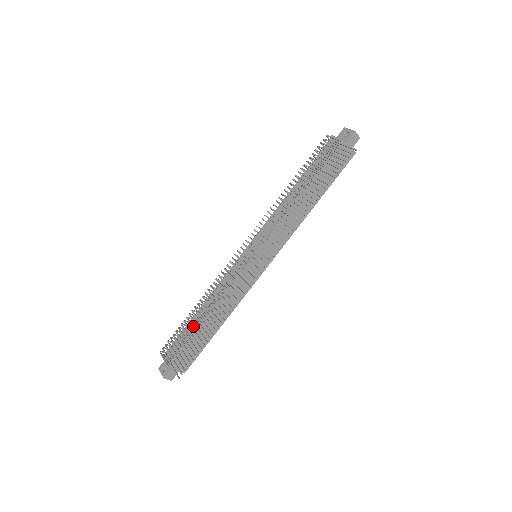
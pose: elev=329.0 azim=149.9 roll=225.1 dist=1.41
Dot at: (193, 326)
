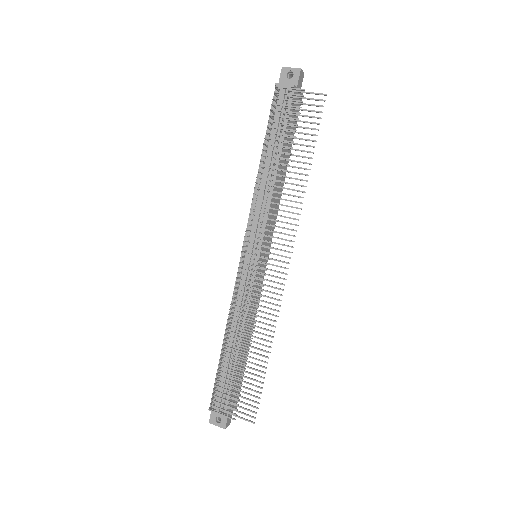
Dot at: (238, 366)
